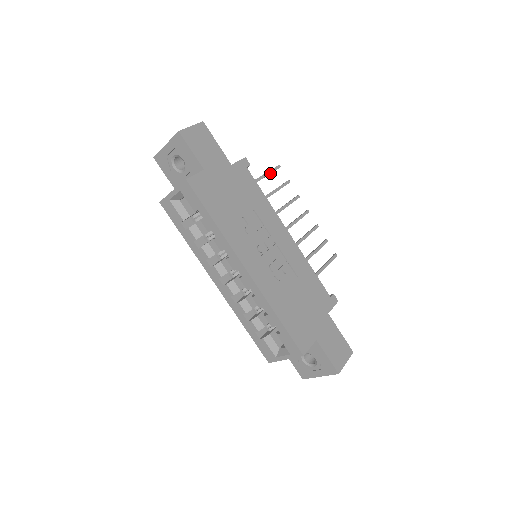
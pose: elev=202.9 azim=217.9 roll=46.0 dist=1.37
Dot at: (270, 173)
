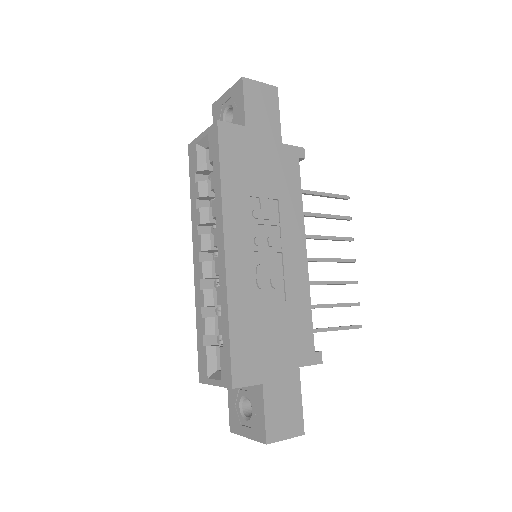
Dot at: (332, 196)
